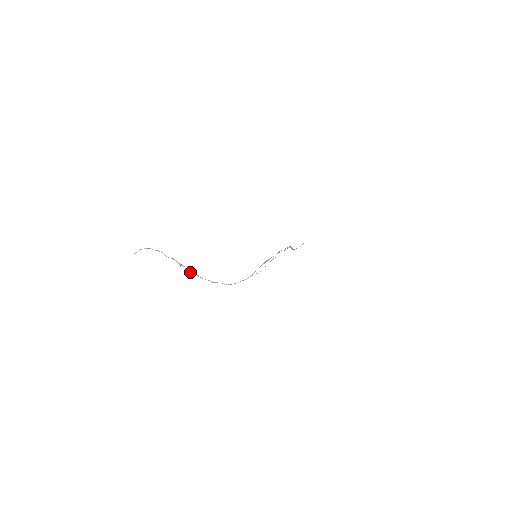
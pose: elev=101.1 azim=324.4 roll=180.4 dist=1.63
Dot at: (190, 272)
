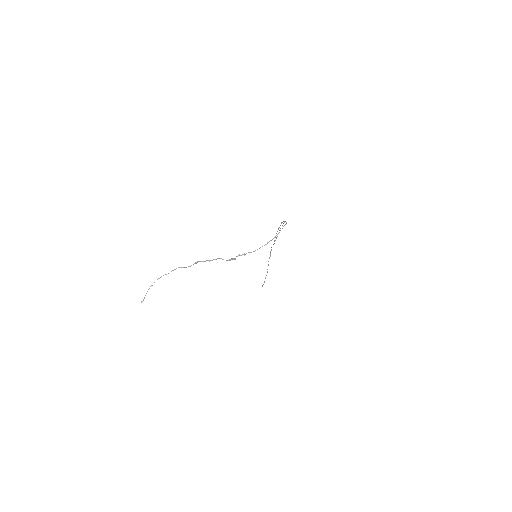
Dot at: occluded
